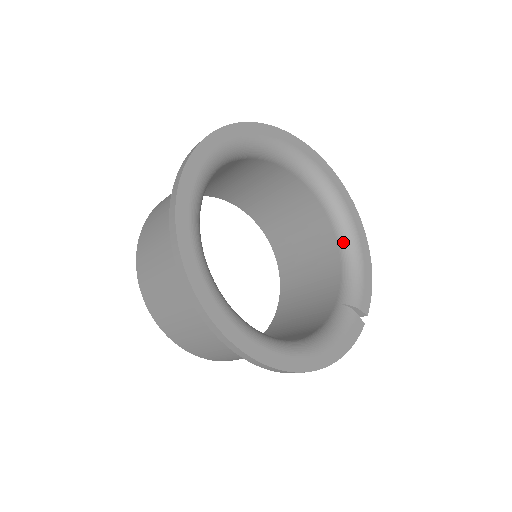
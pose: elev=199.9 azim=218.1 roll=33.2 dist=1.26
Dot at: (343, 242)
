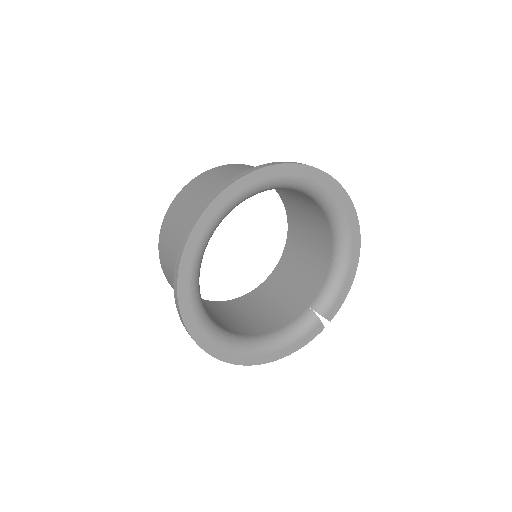
Dot at: (336, 258)
